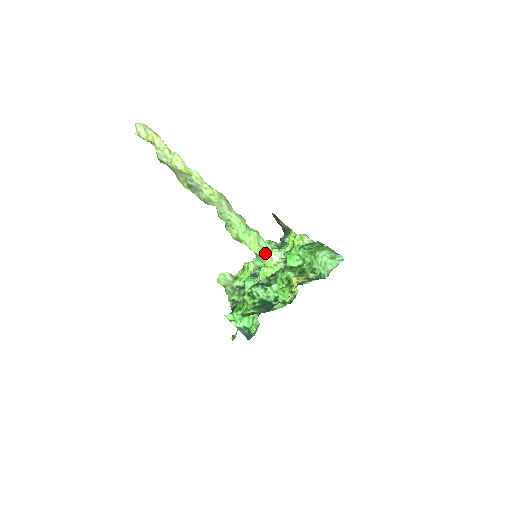
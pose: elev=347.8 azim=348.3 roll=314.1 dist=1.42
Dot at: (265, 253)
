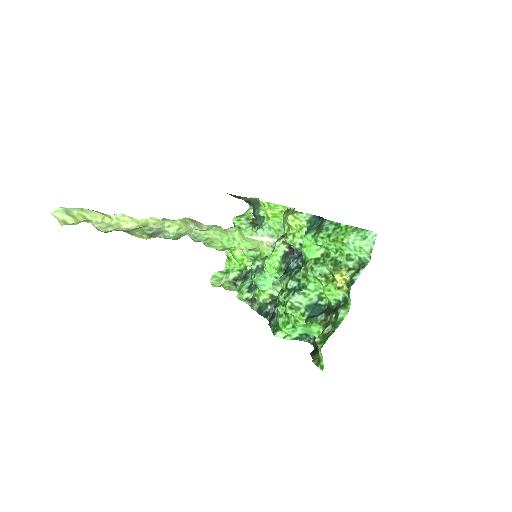
Dot at: (255, 242)
